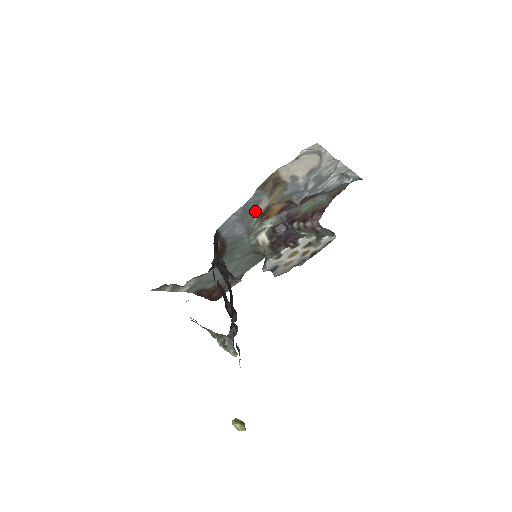
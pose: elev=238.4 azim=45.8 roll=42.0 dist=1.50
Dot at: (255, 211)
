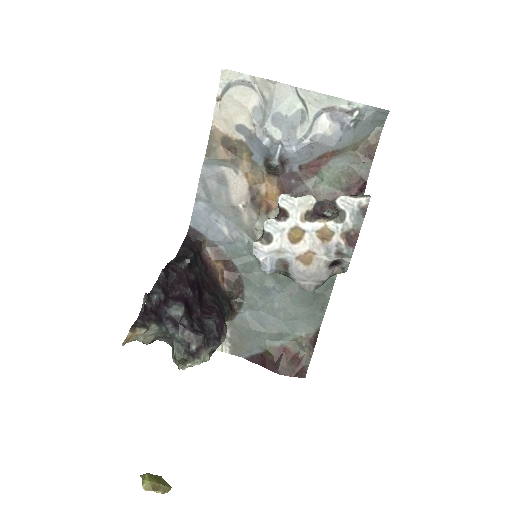
Dot at: (231, 195)
